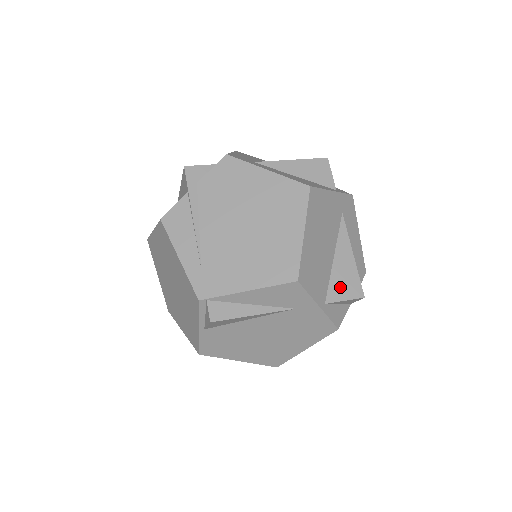
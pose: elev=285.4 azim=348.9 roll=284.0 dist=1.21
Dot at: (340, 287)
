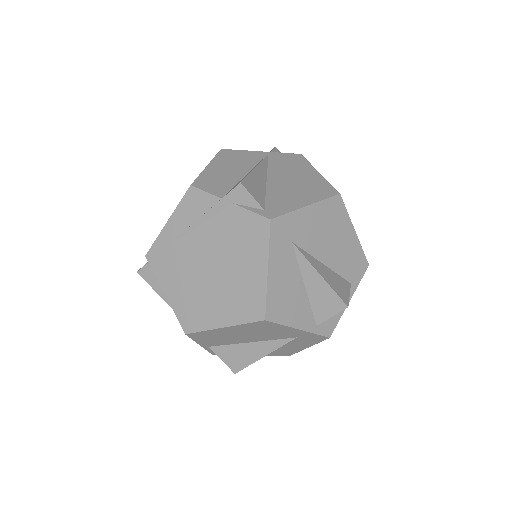
Dot at: (230, 354)
